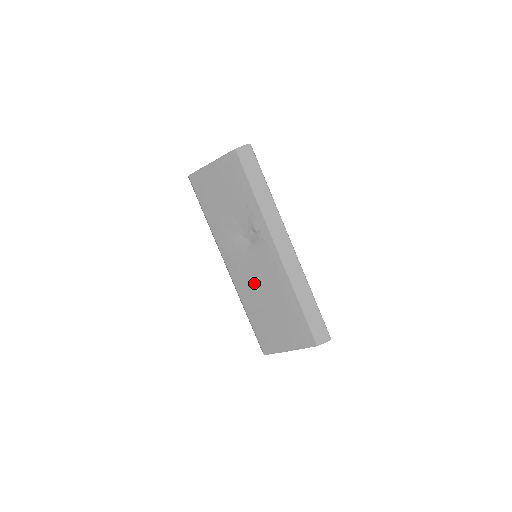
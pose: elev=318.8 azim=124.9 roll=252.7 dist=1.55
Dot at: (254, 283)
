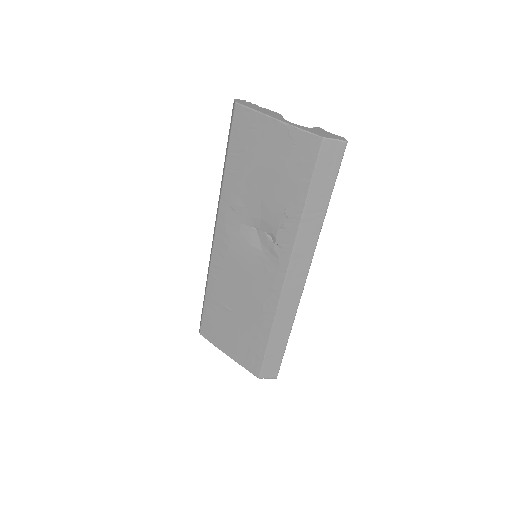
Dot at: (234, 279)
